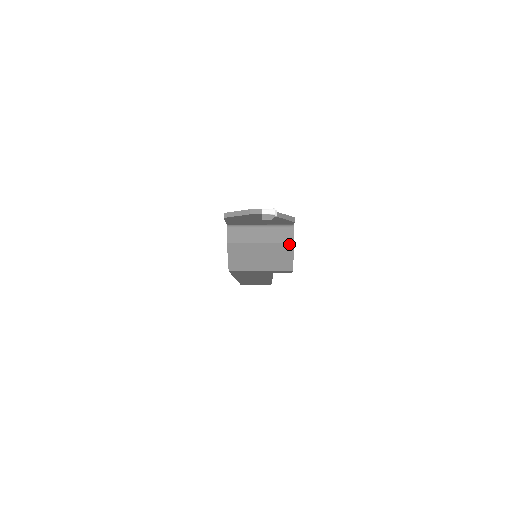
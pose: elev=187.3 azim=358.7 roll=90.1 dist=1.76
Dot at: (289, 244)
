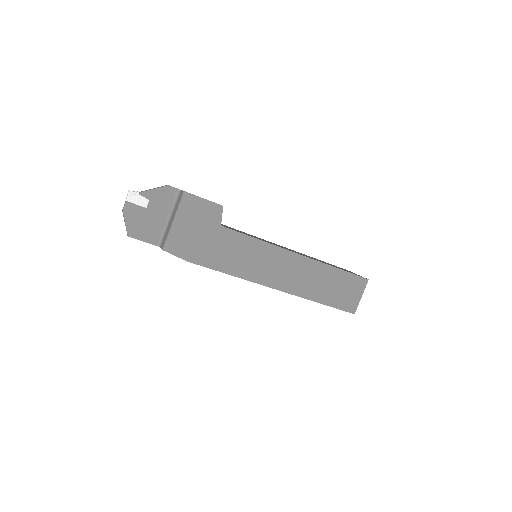
Dot at: (184, 196)
